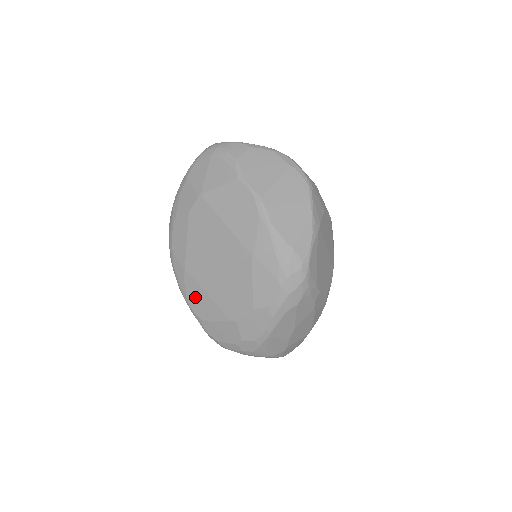
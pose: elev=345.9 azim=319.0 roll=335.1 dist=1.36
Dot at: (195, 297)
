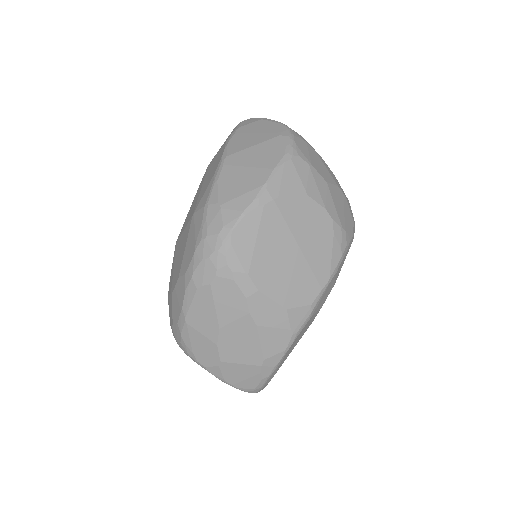
Dot at: (172, 269)
